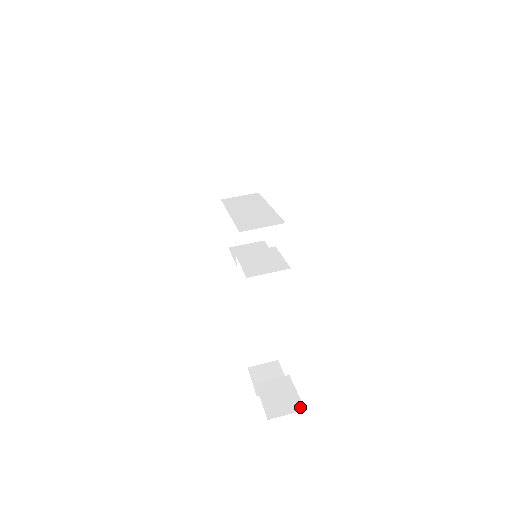
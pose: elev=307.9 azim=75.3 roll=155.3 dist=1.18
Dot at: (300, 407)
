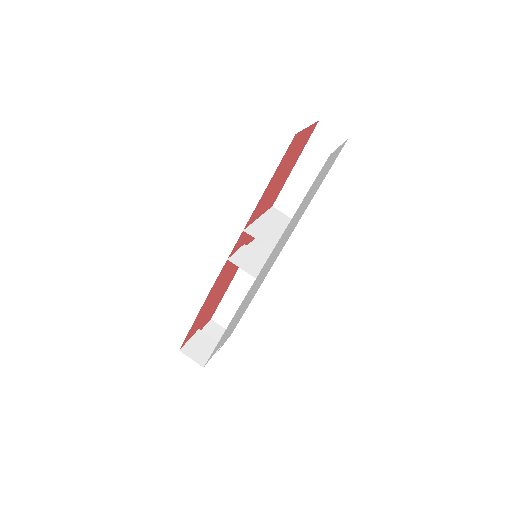
Dot at: (203, 363)
